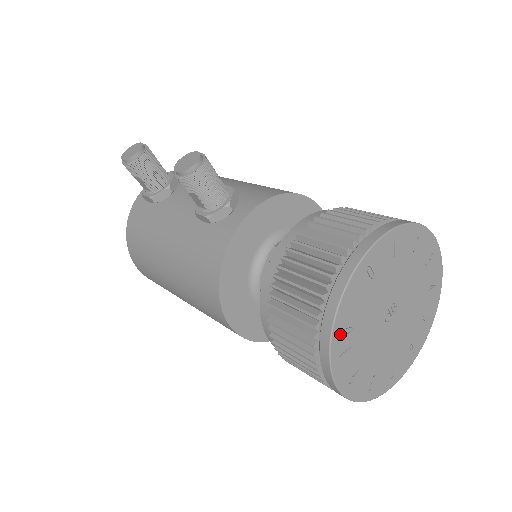
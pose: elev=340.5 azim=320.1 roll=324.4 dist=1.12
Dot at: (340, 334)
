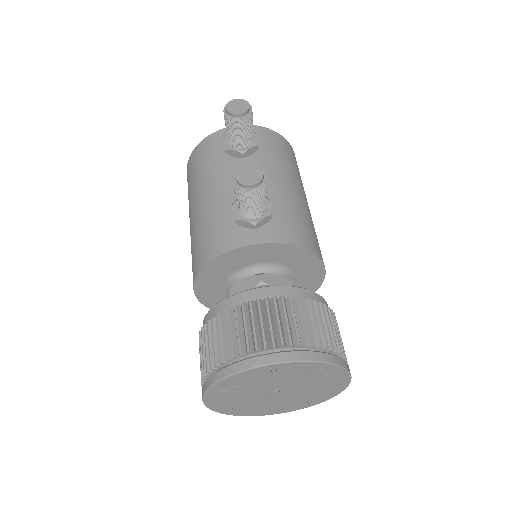
Dot at: (224, 384)
